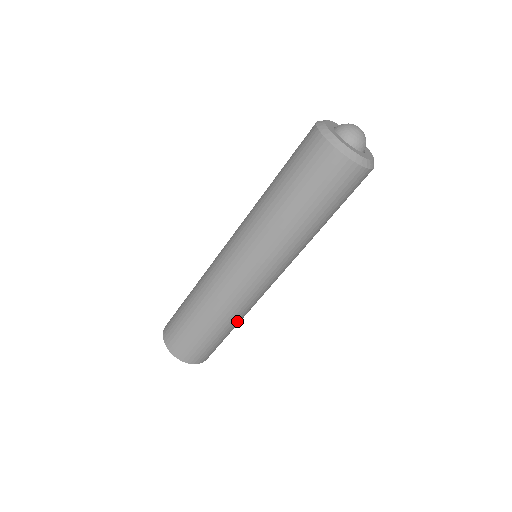
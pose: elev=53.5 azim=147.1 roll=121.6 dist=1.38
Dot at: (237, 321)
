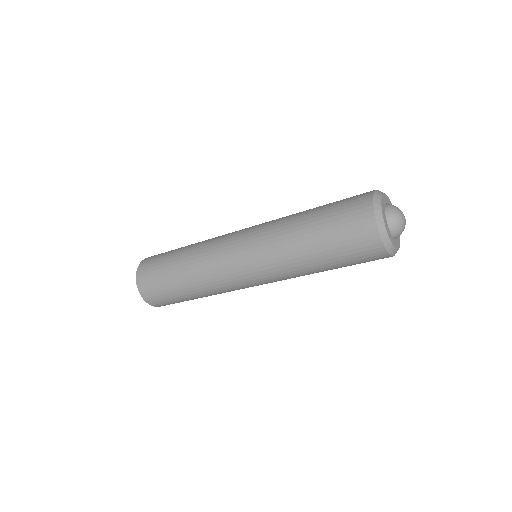
Dot at: occluded
